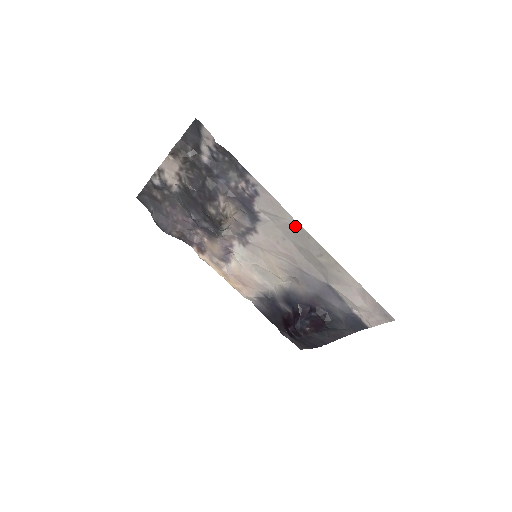
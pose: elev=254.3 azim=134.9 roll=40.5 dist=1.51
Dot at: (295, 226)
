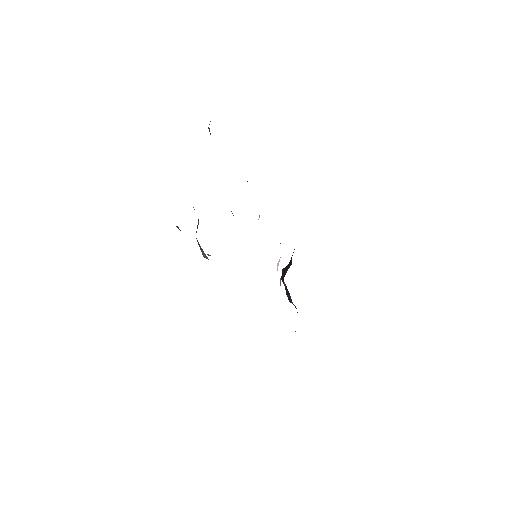
Dot at: occluded
